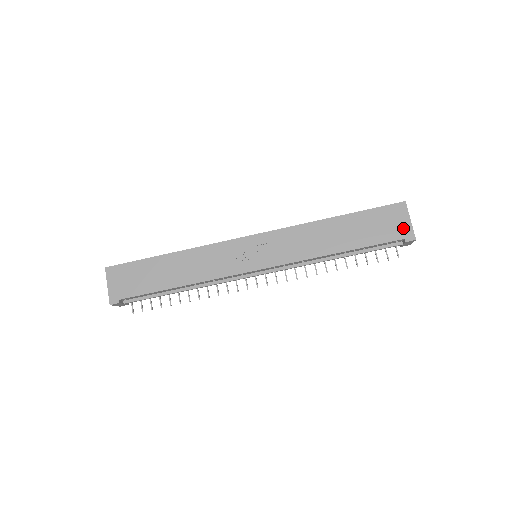
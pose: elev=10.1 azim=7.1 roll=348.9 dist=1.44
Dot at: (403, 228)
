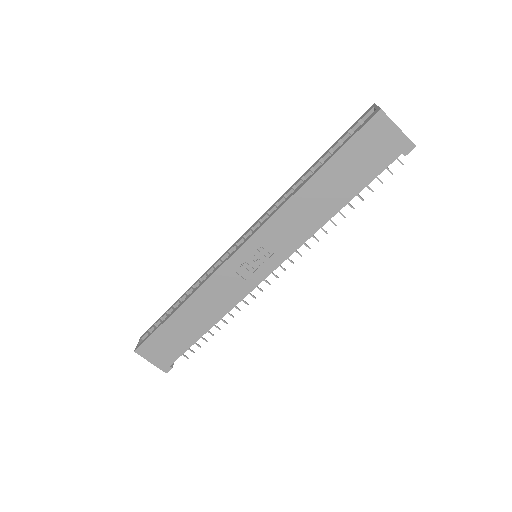
Dot at: (394, 143)
